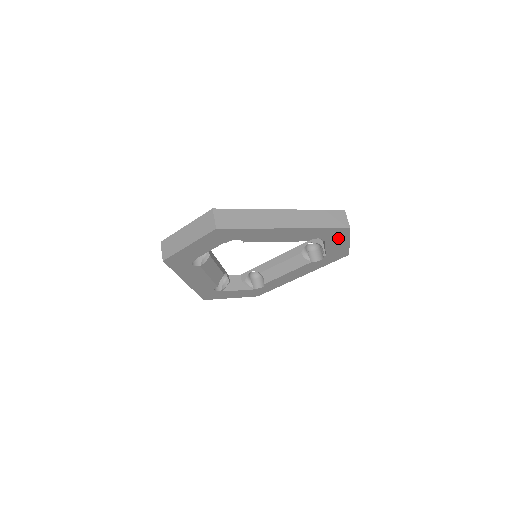
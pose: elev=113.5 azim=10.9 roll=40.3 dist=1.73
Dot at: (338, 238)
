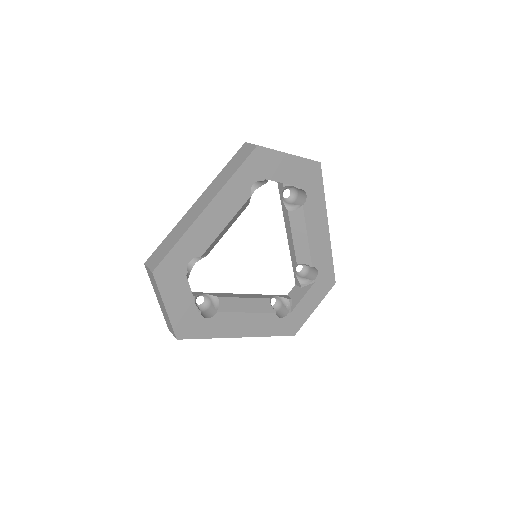
Dot at: (320, 290)
